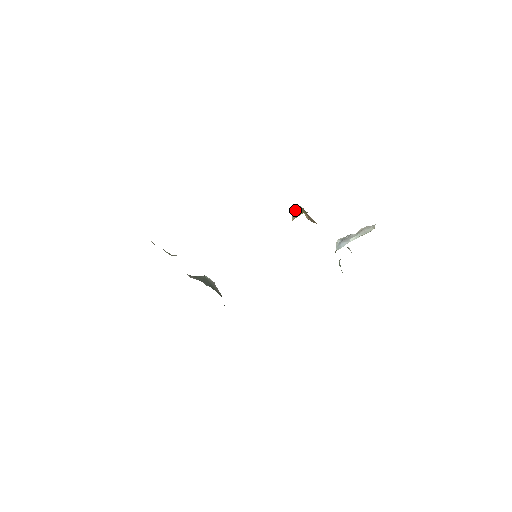
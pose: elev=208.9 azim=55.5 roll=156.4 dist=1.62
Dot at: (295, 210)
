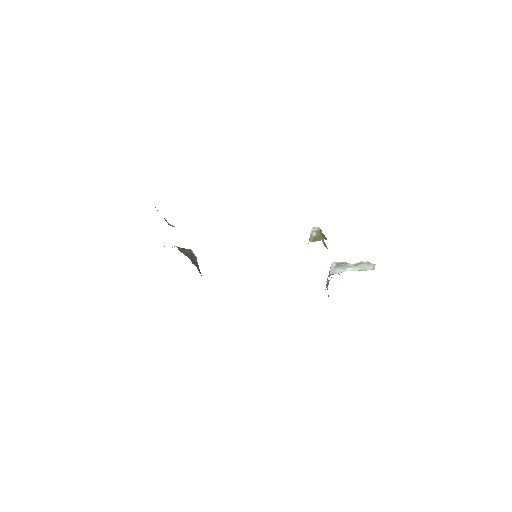
Dot at: (314, 230)
